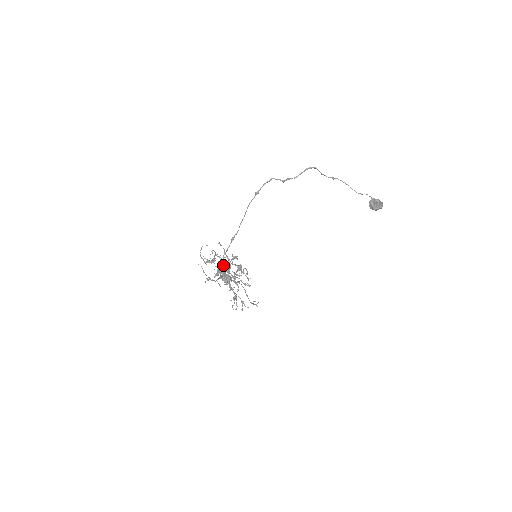
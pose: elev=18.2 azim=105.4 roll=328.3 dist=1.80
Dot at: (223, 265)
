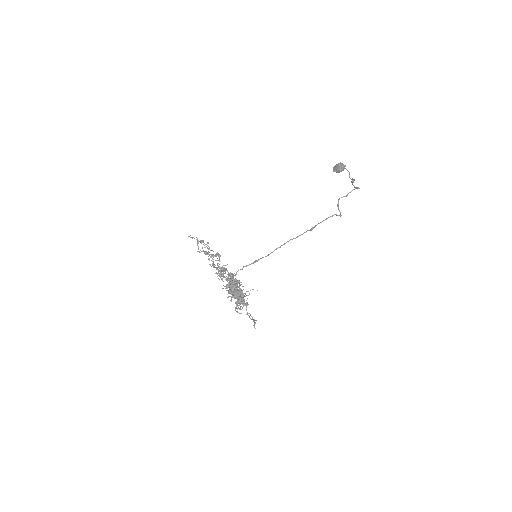
Dot at: occluded
